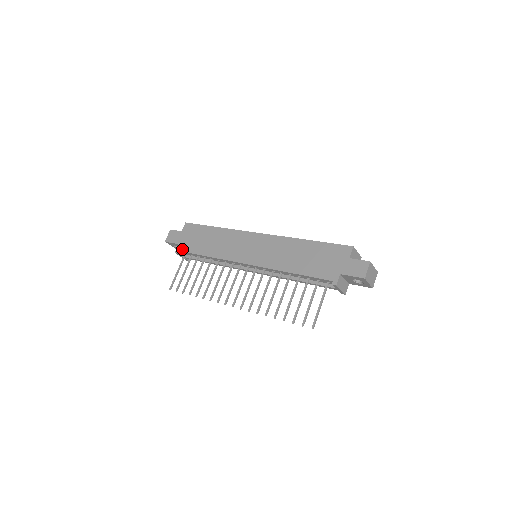
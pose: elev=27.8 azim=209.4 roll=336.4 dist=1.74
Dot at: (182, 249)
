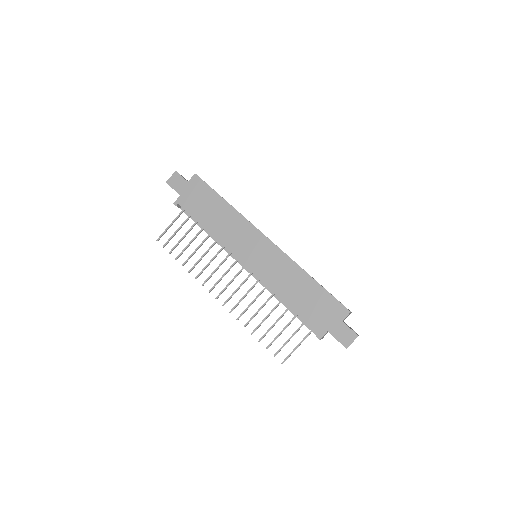
Dot at: (183, 204)
